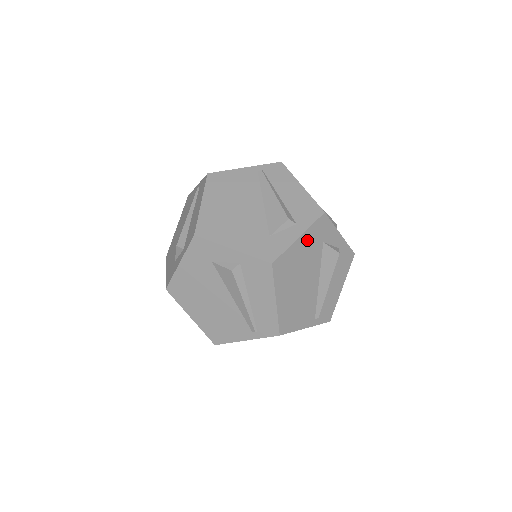
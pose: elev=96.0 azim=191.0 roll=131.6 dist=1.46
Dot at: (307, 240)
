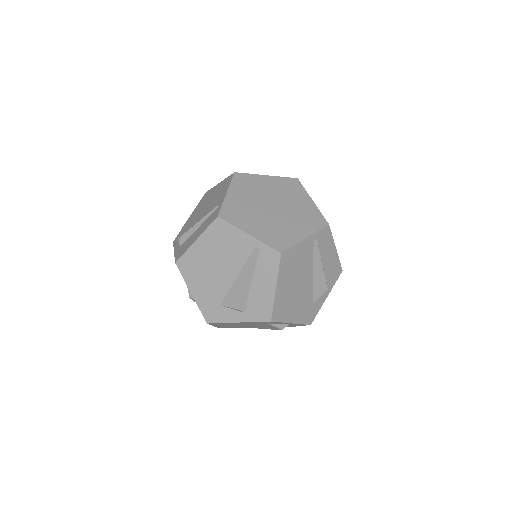
Dot at: occluded
